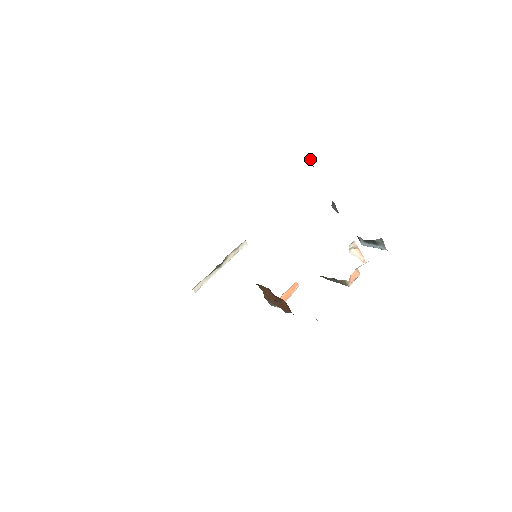
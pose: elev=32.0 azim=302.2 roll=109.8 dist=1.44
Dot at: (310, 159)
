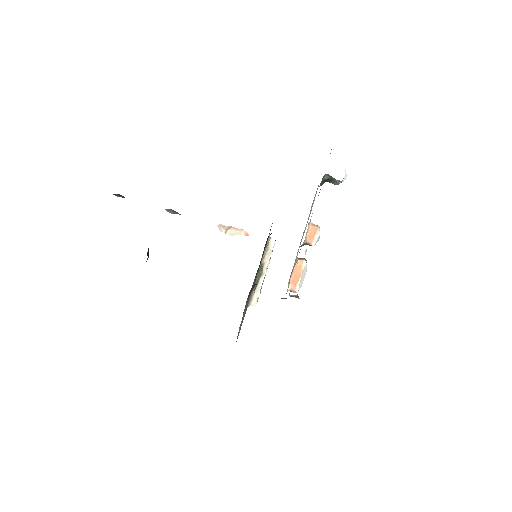
Dot at: (119, 194)
